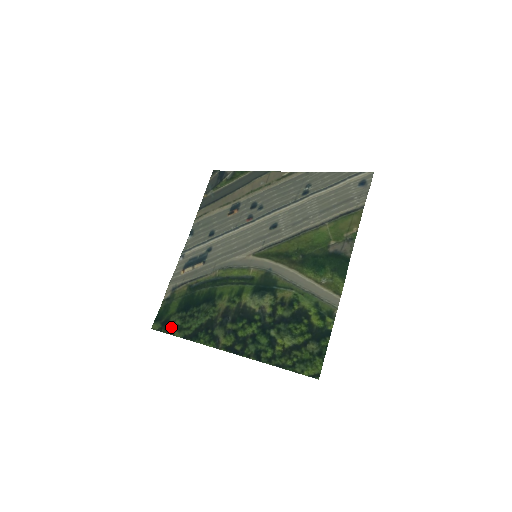
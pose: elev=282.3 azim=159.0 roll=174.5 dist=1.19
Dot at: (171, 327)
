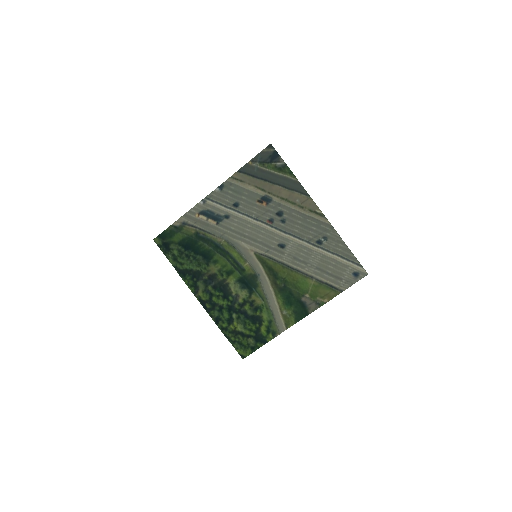
Dot at: (169, 252)
